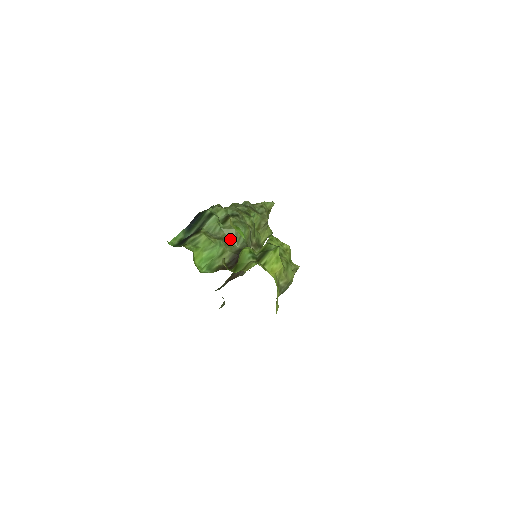
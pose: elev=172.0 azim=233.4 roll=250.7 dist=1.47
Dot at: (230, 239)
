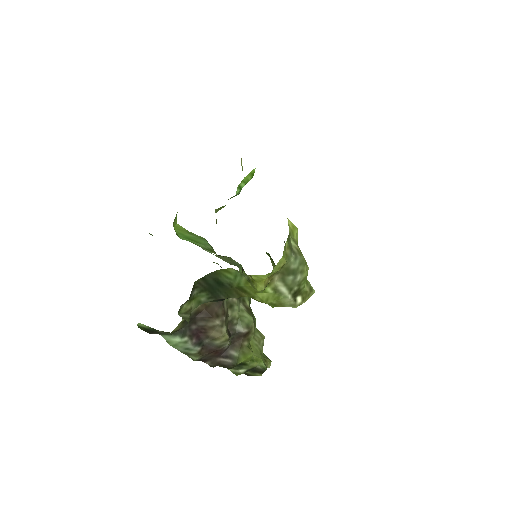
Dot at: occluded
